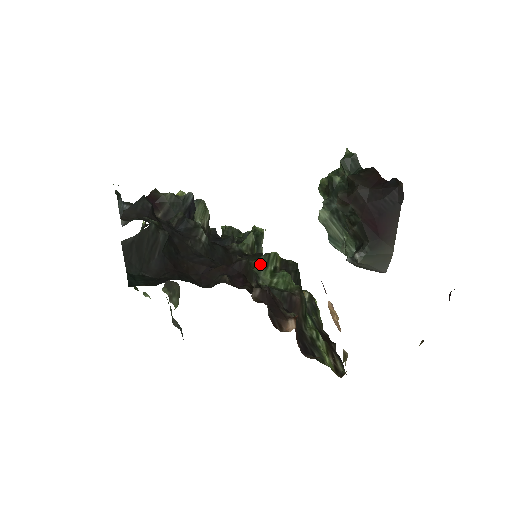
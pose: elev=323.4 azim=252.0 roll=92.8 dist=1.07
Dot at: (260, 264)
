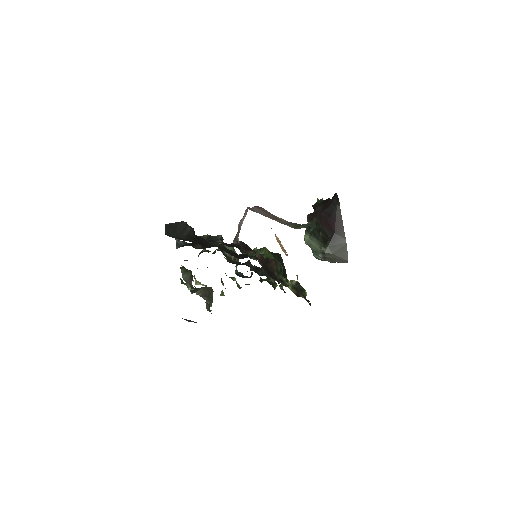
Dot at: occluded
